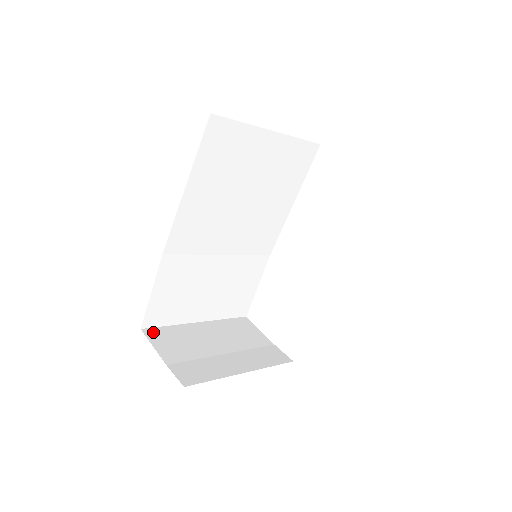
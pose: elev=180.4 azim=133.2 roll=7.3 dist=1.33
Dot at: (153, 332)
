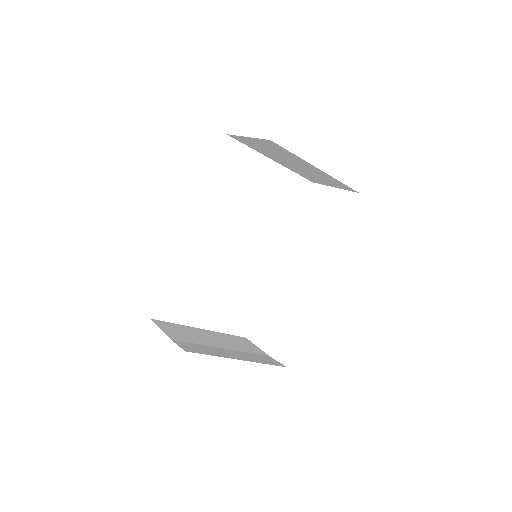
Dot at: (161, 322)
